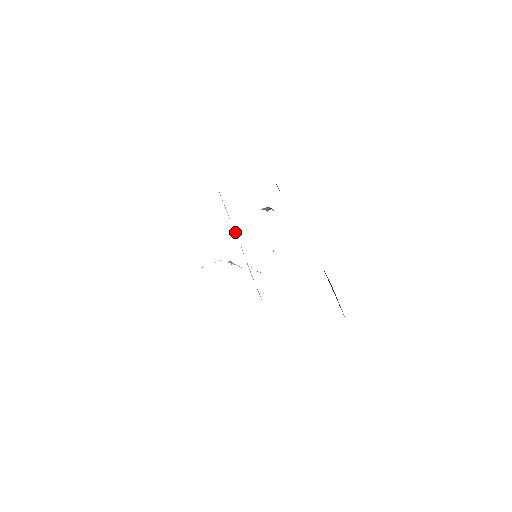
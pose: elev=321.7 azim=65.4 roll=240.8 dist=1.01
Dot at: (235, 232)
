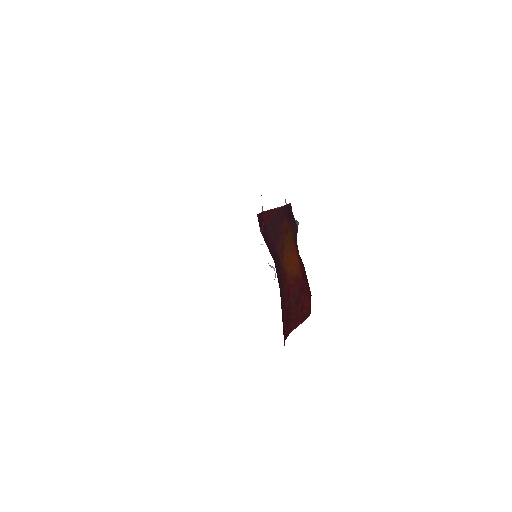
Dot at: occluded
